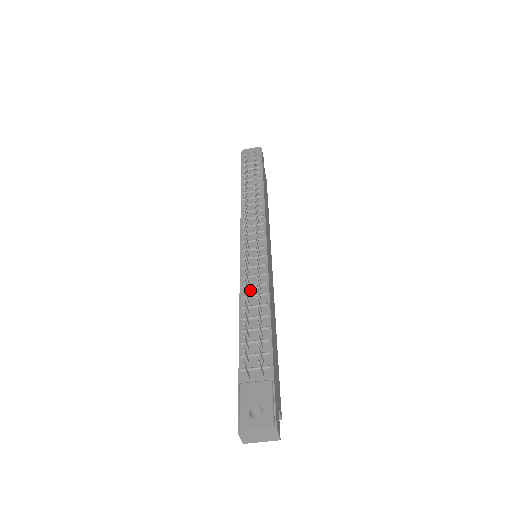
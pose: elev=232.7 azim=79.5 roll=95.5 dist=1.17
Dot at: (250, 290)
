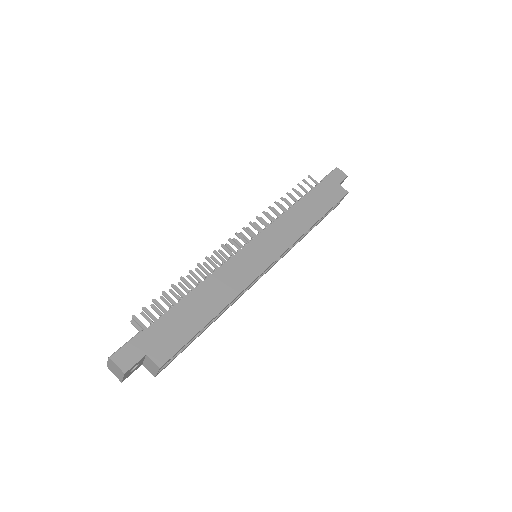
Dot at: occluded
